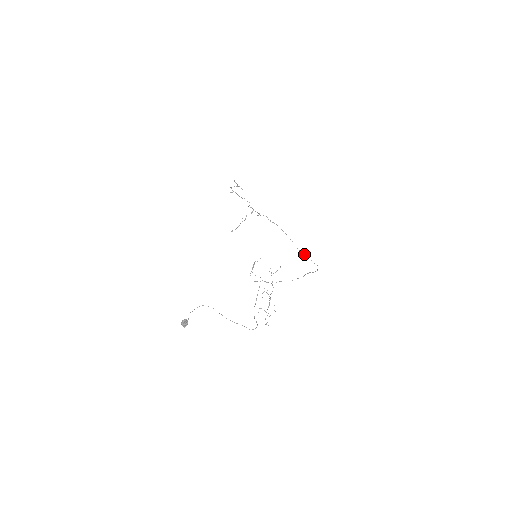
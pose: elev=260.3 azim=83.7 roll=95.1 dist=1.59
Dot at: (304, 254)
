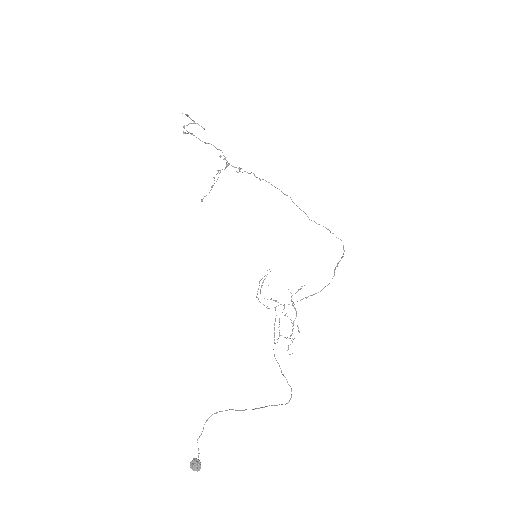
Dot at: (319, 224)
